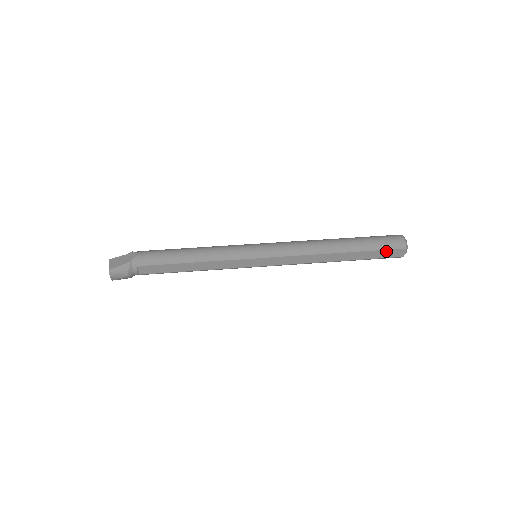
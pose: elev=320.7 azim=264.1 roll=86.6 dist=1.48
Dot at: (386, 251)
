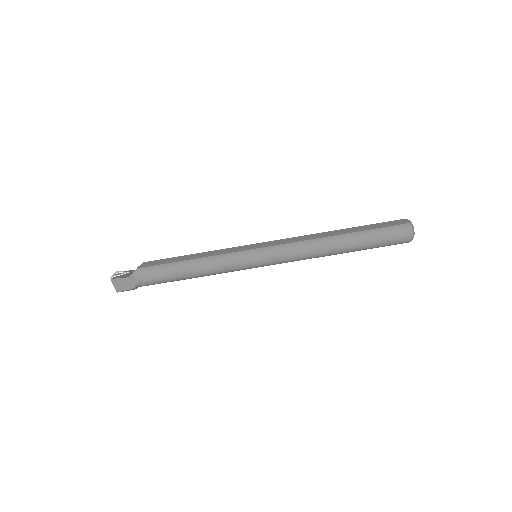
Dot at: (389, 245)
